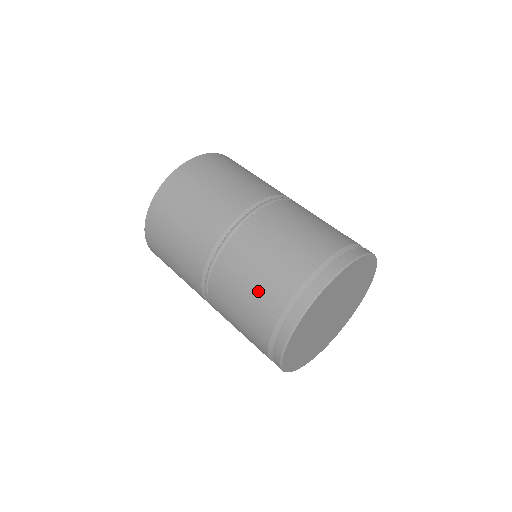
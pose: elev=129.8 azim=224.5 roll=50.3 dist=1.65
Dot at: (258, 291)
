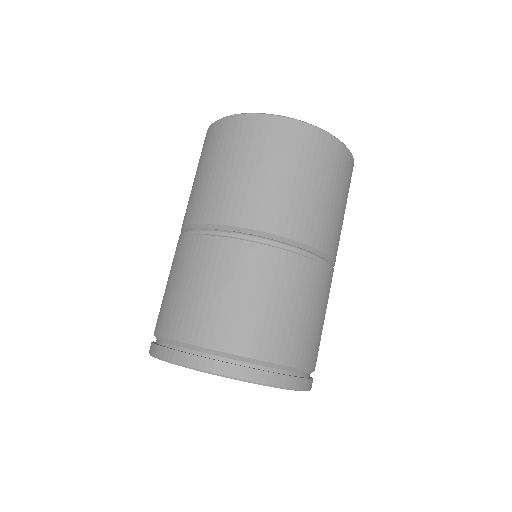
Dot at: (164, 299)
